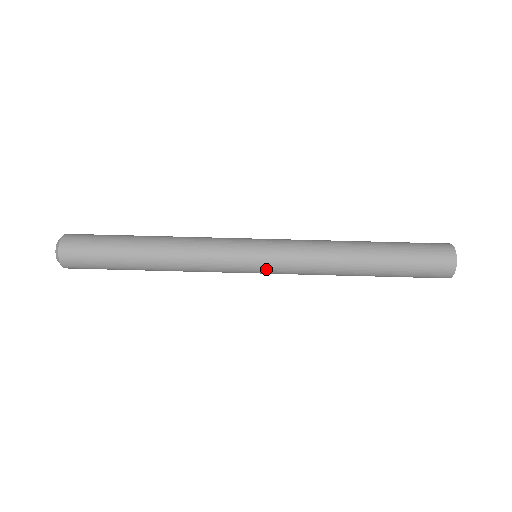
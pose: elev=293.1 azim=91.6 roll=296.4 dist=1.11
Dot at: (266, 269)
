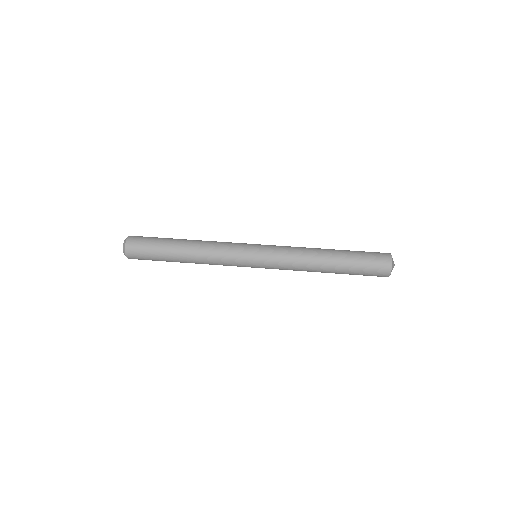
Dot at: (262, 256)
